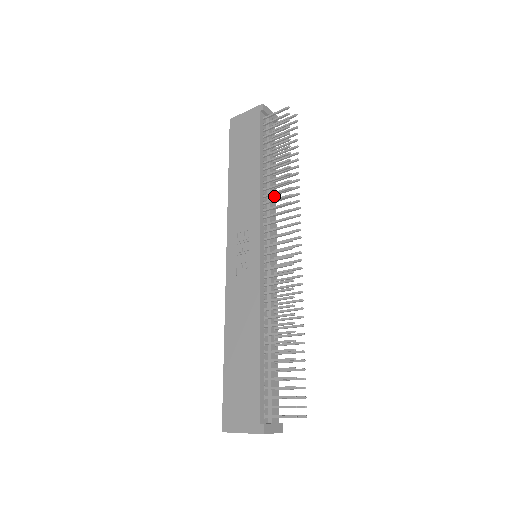
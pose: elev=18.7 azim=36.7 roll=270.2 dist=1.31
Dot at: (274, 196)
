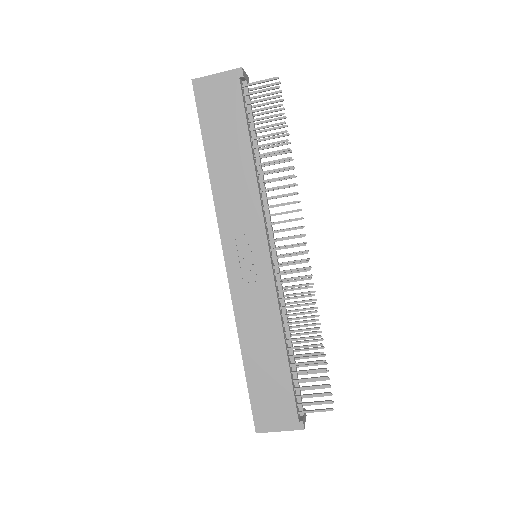
Dot at: occluded
